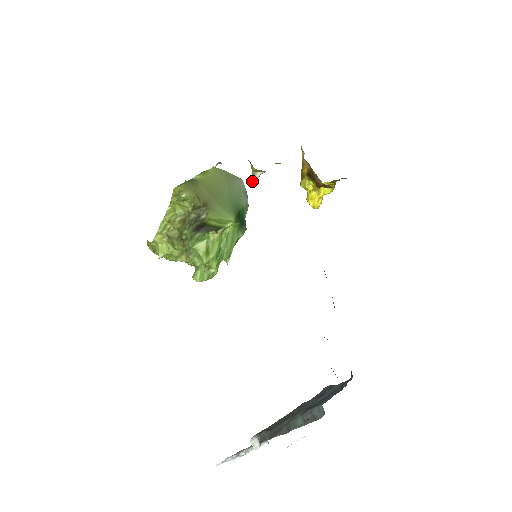
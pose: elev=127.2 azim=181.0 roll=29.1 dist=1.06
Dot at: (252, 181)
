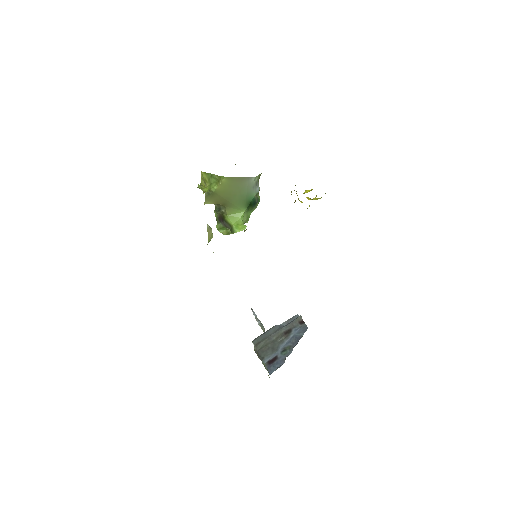
Dot at: occluded
